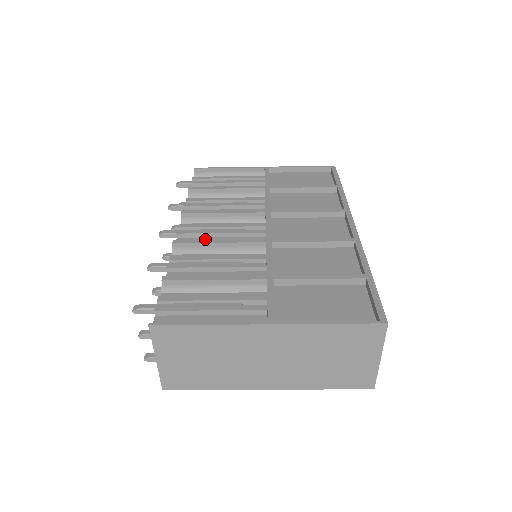
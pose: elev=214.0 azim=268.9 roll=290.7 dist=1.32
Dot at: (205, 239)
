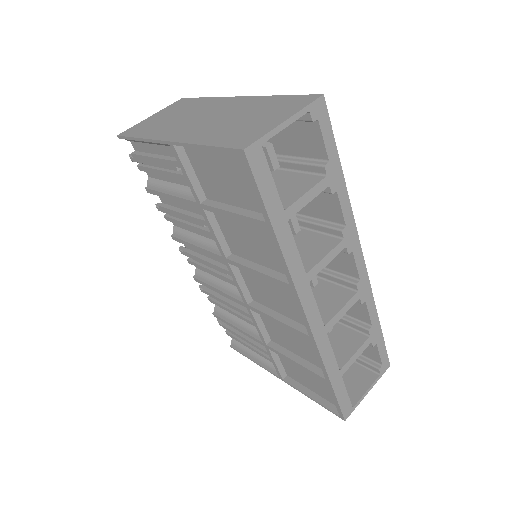
Dot at: occluded
